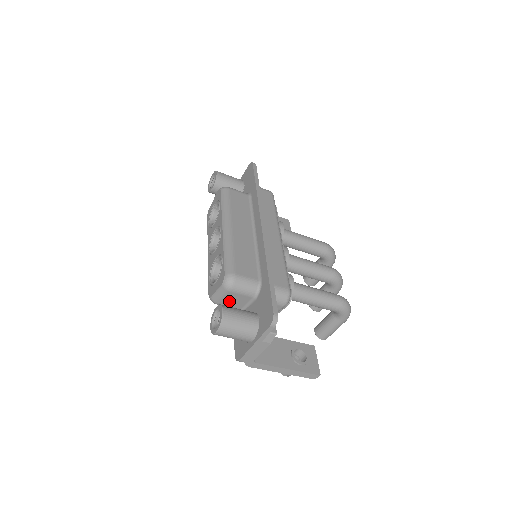
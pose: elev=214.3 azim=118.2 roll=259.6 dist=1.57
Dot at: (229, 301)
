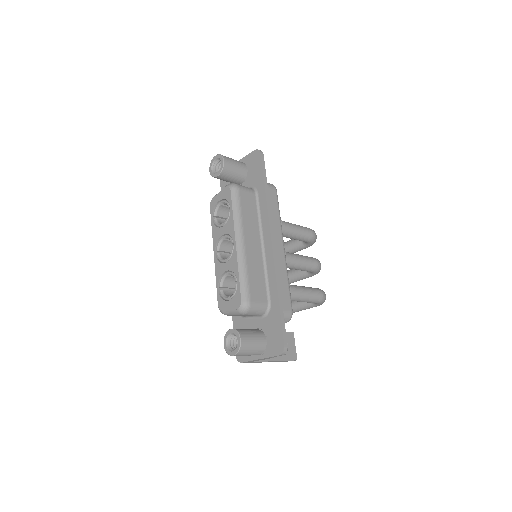
Dot at: (238, 315)
